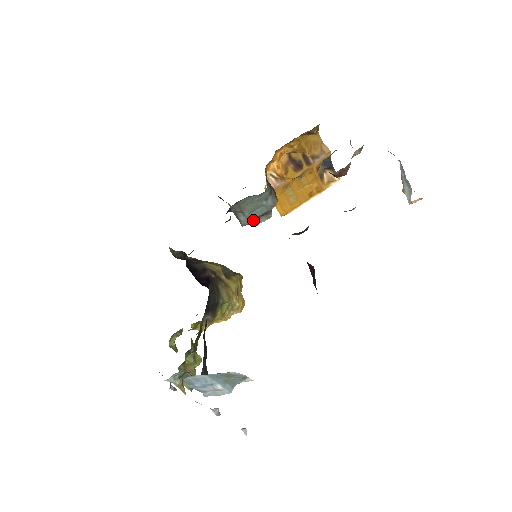
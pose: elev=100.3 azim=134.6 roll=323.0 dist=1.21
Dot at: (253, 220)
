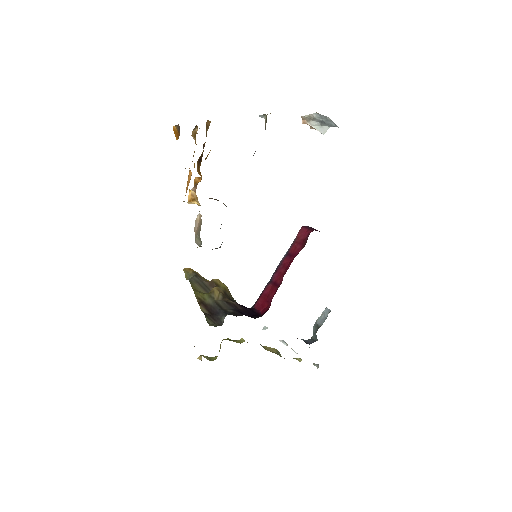
Dot at: occluded
